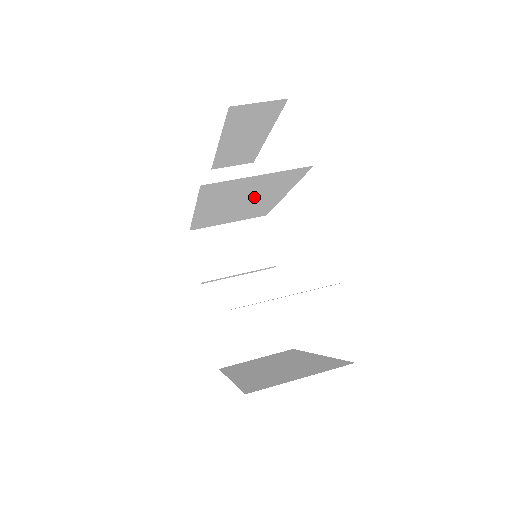
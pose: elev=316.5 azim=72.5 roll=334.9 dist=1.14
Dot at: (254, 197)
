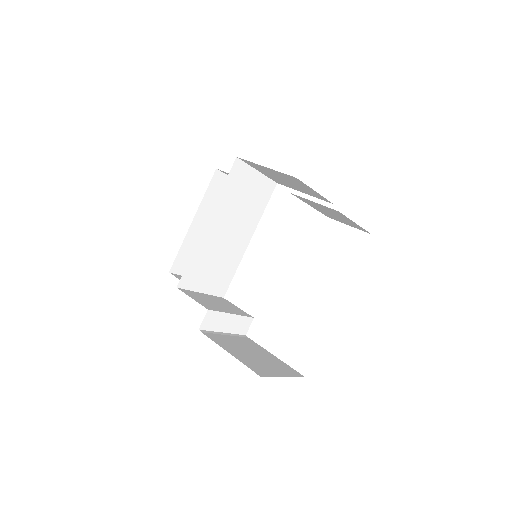
Dot at: (239, 223)
